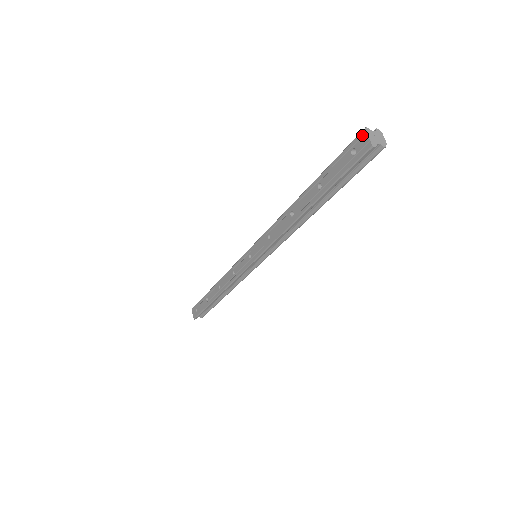
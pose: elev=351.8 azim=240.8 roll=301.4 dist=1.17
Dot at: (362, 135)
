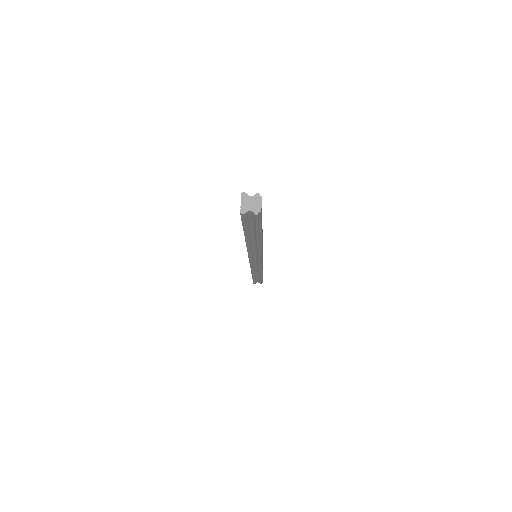
Dot at: (241, 198)
